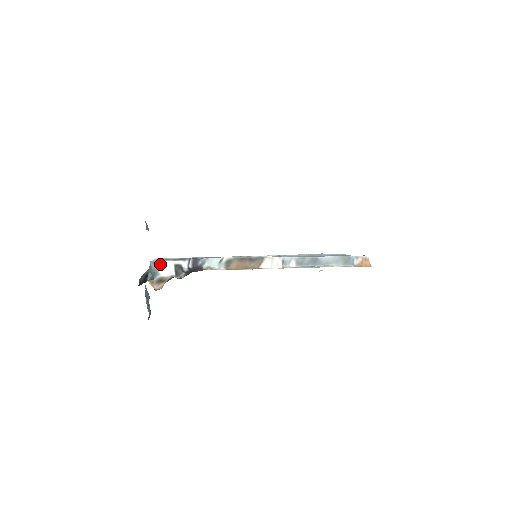
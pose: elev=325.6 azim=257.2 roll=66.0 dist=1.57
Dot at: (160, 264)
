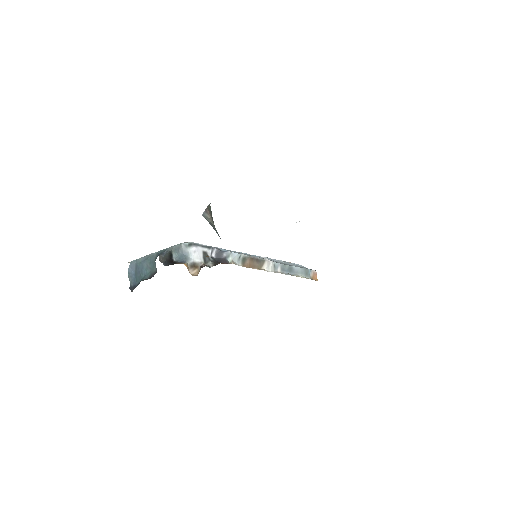
Dot at: (192, 248)
